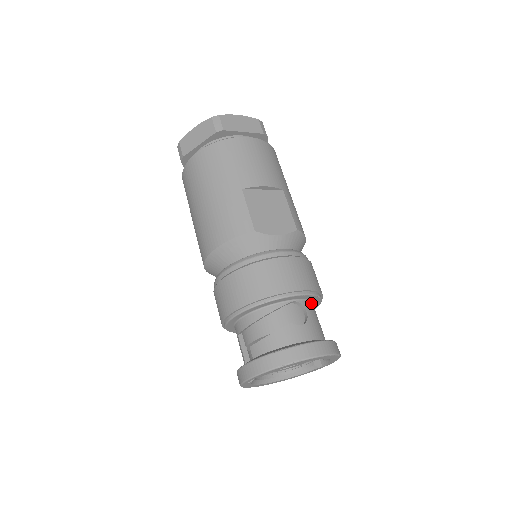
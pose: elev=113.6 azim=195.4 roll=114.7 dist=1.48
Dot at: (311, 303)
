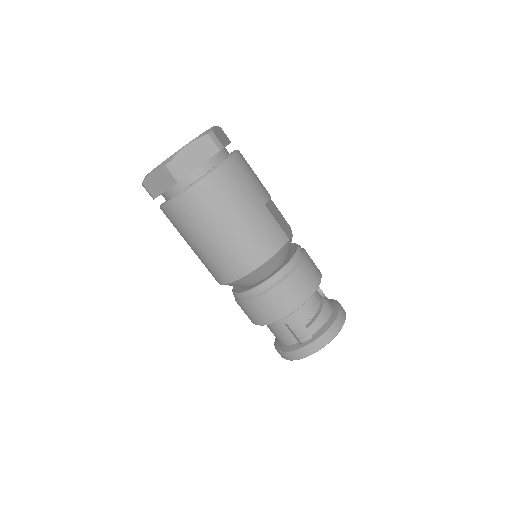
Dot at: occluded
